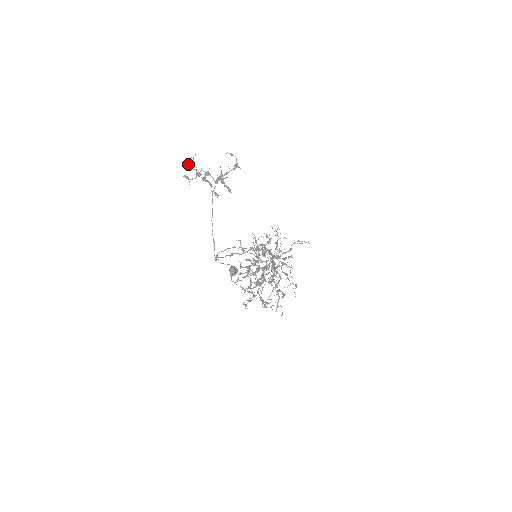
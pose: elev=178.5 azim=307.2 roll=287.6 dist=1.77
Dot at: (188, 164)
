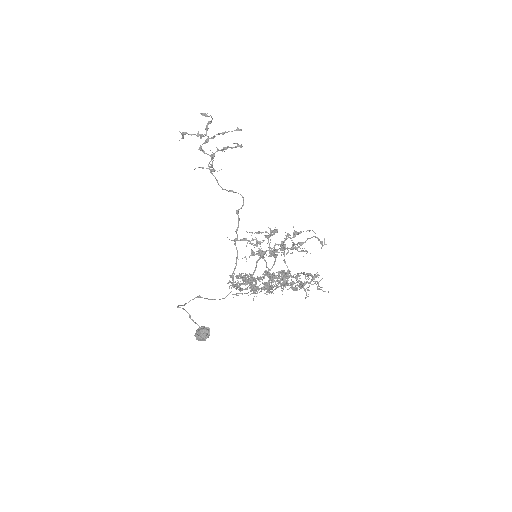
Dot at: (184, 132)
